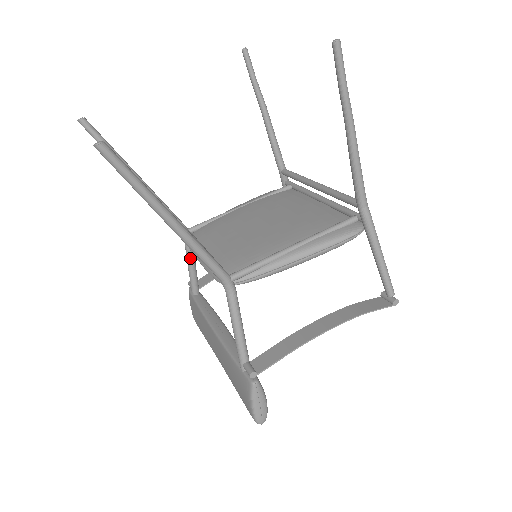
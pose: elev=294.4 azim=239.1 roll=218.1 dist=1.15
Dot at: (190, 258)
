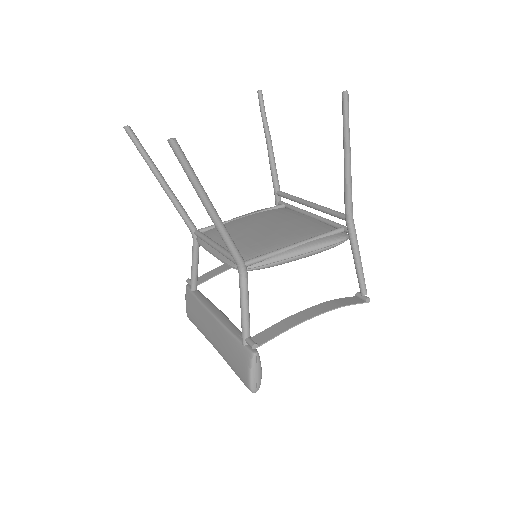
Dot at: (195, 256)
